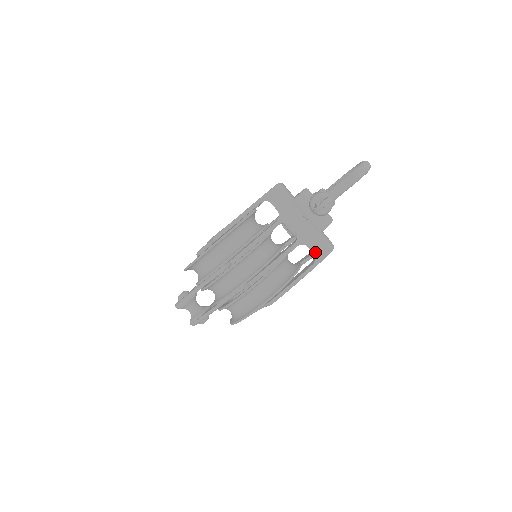
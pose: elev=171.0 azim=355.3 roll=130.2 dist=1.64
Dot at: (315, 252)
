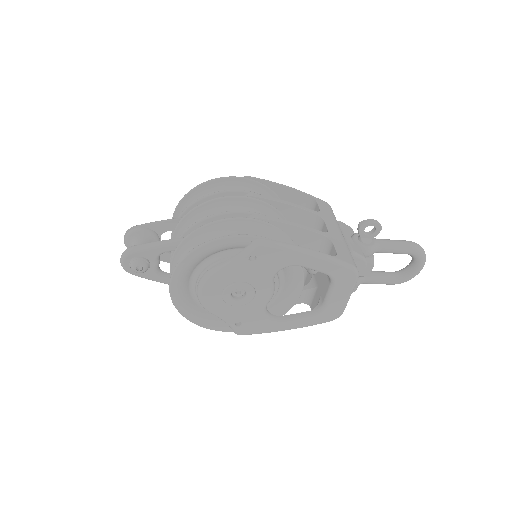
Dot at: (339, 253)
